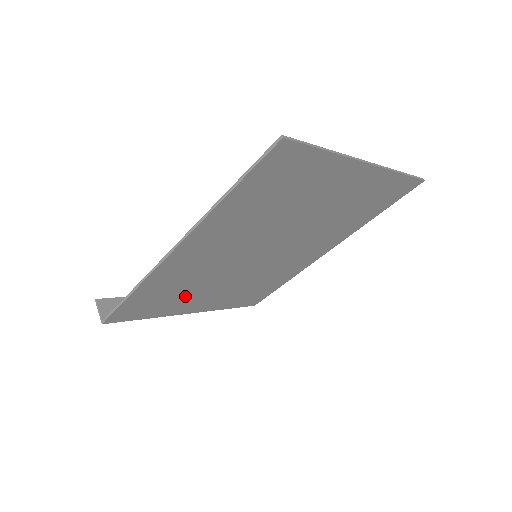
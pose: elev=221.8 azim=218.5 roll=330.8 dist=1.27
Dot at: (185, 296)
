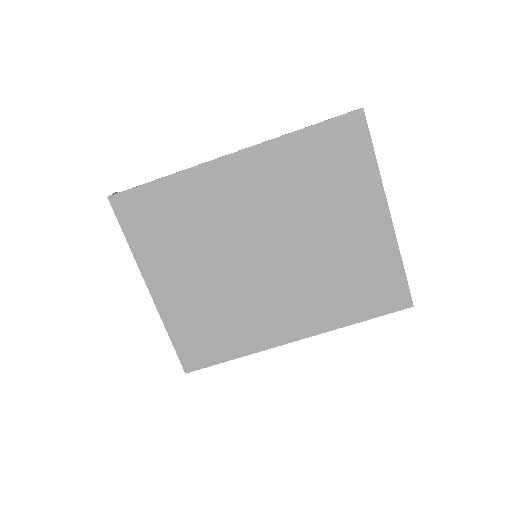
Dot at: (176, 245)
